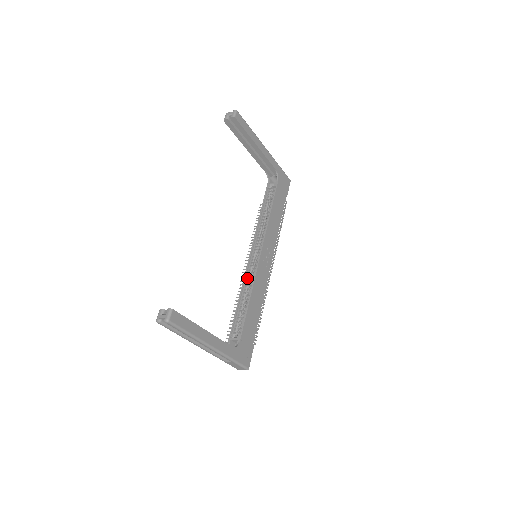
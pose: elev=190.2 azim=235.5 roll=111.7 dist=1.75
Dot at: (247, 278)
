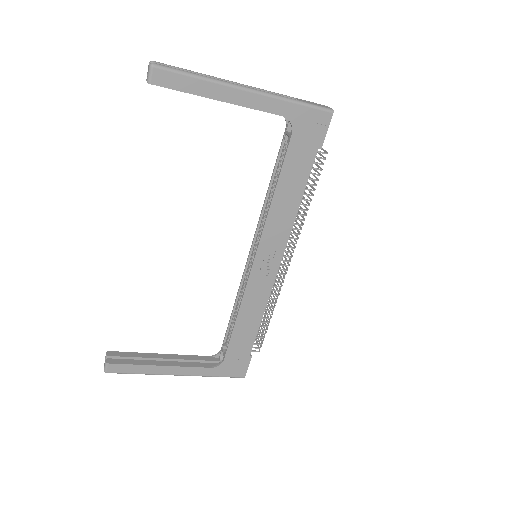
Dot at: (243, 284)
